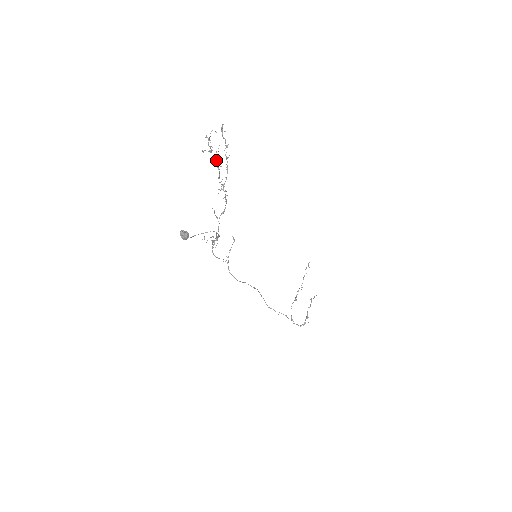
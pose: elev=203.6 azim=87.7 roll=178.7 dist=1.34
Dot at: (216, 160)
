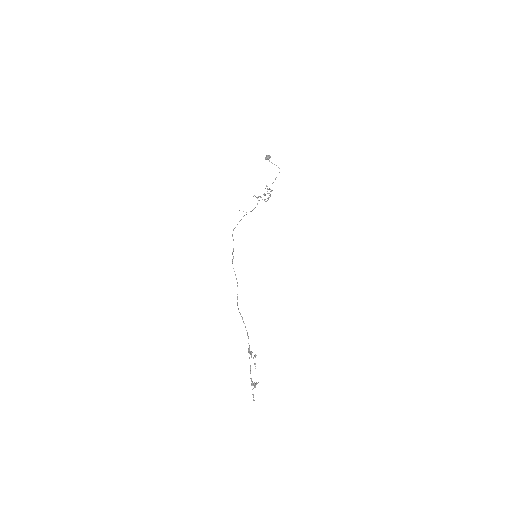
Dot at: occluded
